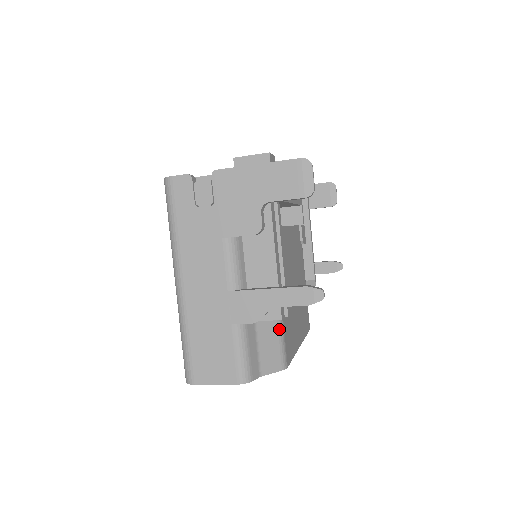
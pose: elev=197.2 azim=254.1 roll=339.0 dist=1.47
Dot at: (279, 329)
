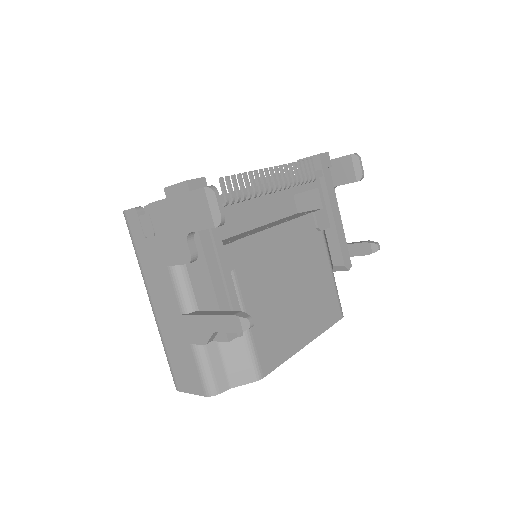
Dot at: (246, 343)
